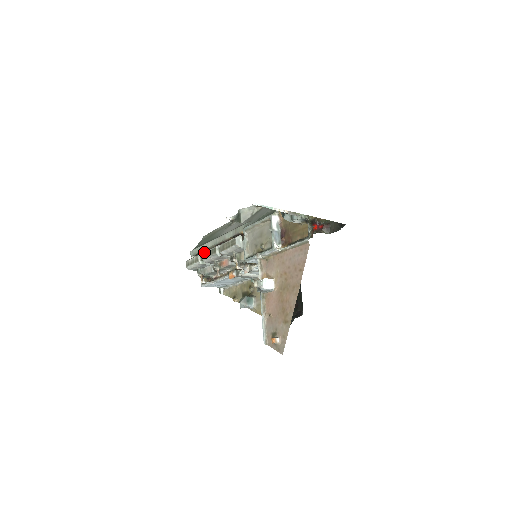
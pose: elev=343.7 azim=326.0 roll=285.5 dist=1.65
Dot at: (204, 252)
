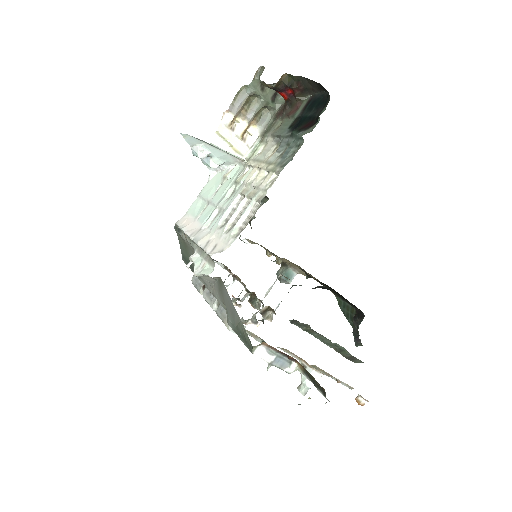
Dot at: occluded
